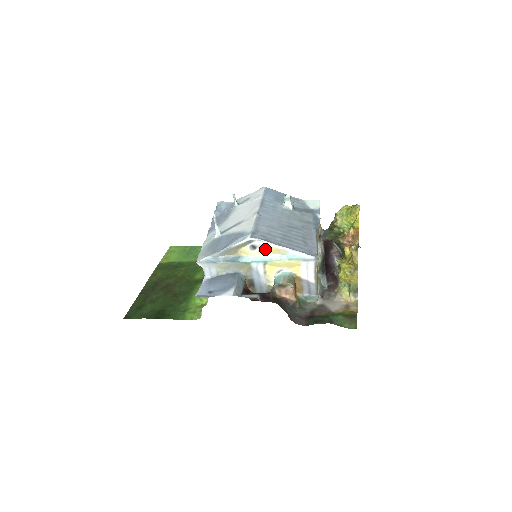
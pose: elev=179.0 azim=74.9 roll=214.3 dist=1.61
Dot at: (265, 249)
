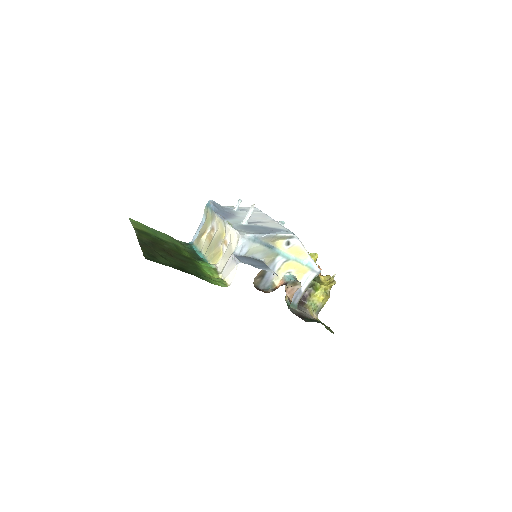
Dot at: (295, 249)
